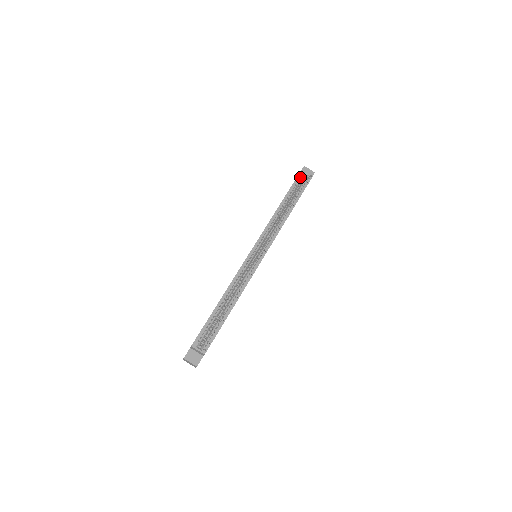
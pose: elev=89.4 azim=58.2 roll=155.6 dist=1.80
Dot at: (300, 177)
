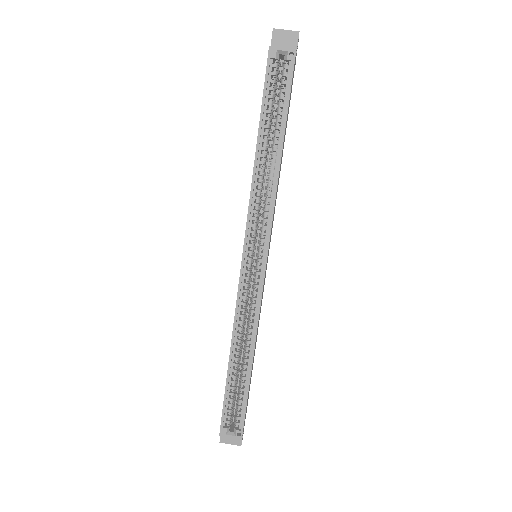
Dot at: (272, 67)
